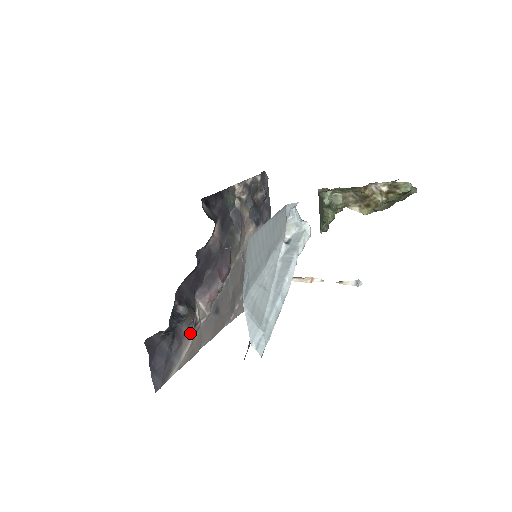
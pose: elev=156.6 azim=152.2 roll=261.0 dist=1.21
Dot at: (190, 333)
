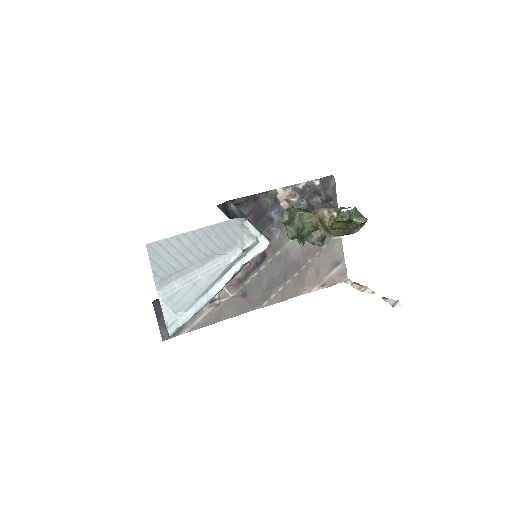
Dot at: (205, 306)
